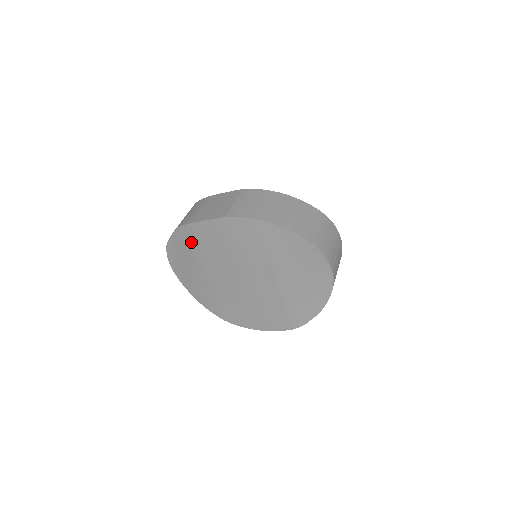
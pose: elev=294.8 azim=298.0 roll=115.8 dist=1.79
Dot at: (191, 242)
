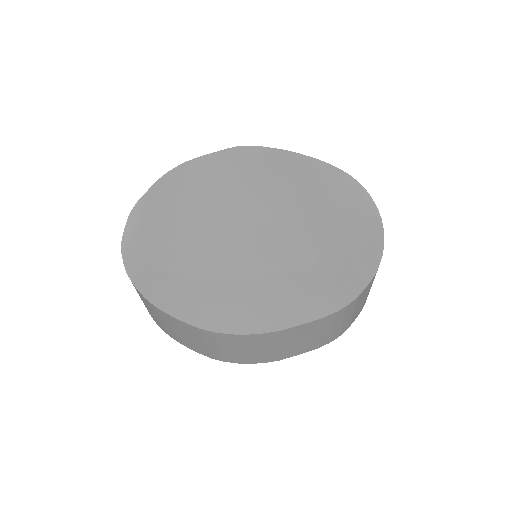
Dot at: (179, 187)
